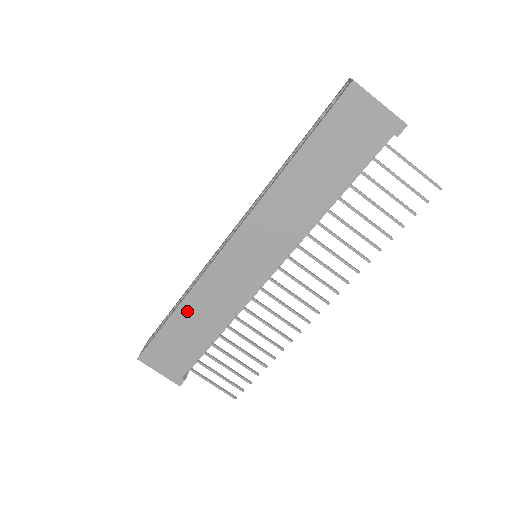
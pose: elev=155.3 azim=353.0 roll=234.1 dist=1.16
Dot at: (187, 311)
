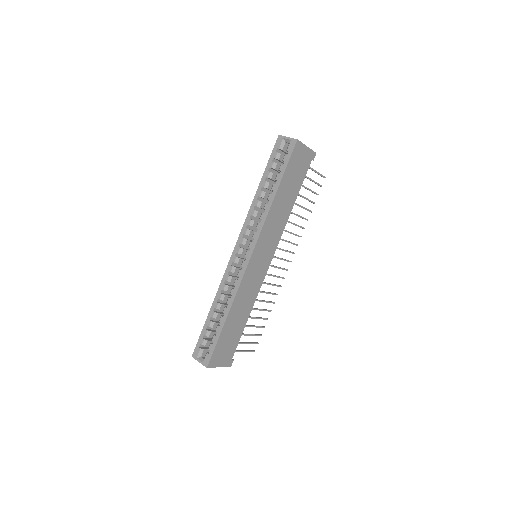
Dot at: (233, 313)
